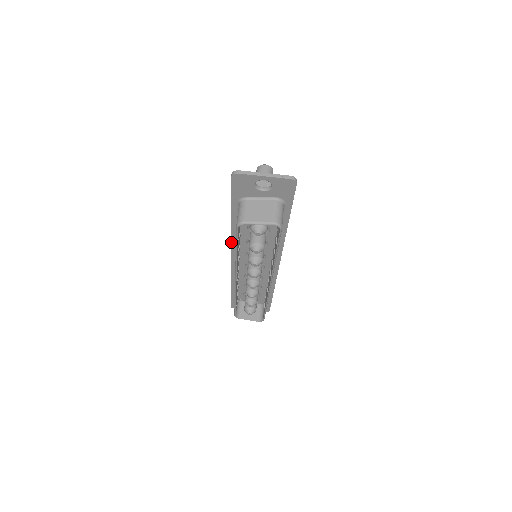
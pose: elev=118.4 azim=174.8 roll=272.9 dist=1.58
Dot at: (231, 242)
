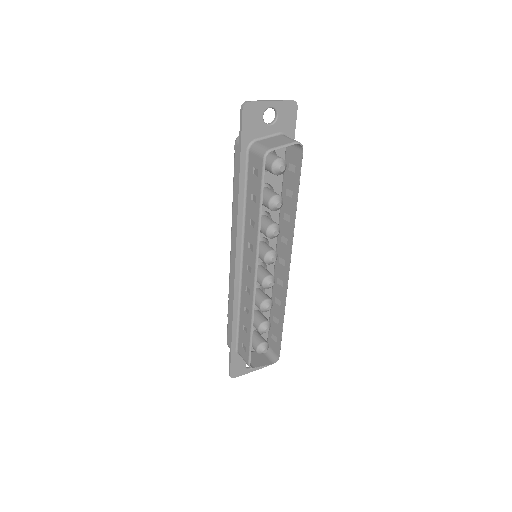
Dot at: (237, 229)
